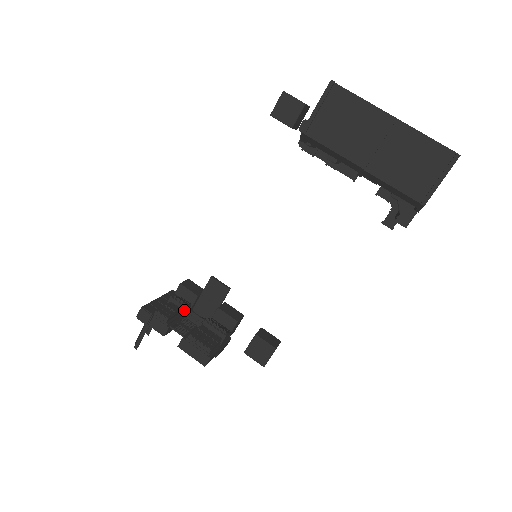
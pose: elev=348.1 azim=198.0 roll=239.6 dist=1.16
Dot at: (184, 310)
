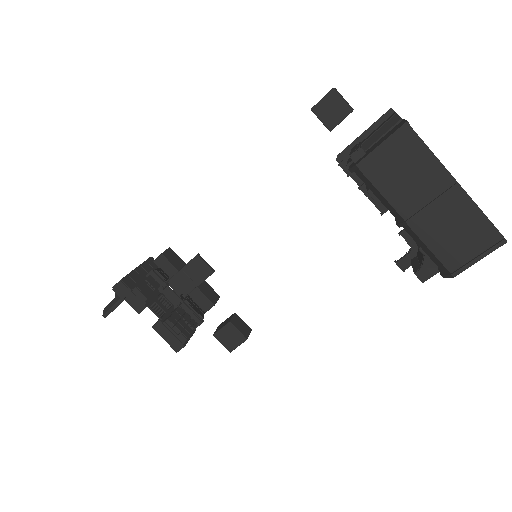
Dot at: (164, 288)
